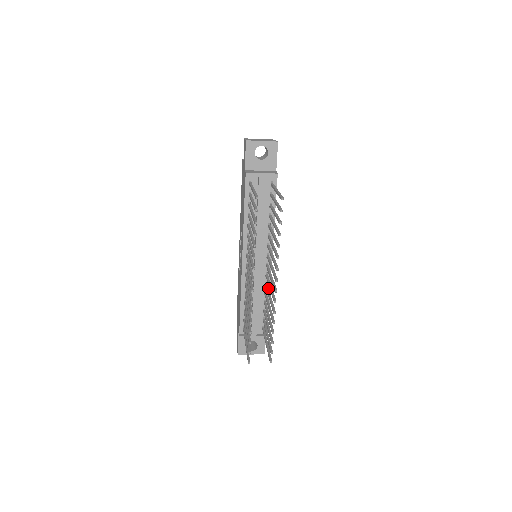
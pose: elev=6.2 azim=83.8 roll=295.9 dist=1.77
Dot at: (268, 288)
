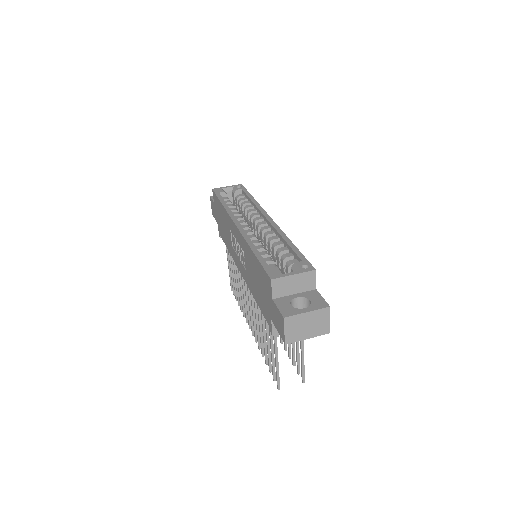
Dot at: occluded
